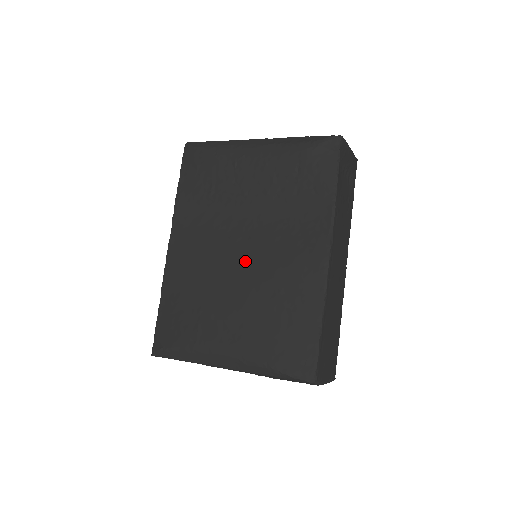
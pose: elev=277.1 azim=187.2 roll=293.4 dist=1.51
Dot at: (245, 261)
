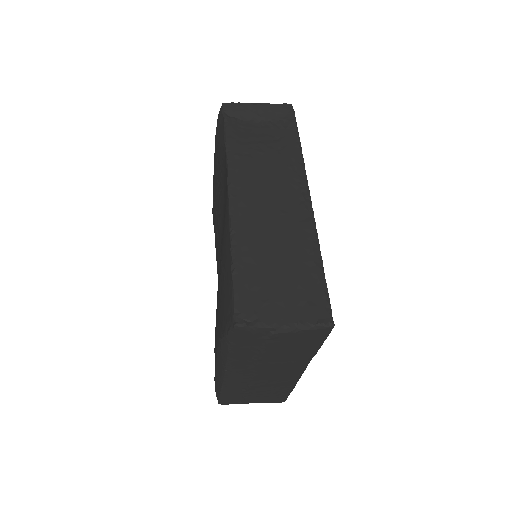
Dot at: occluded
